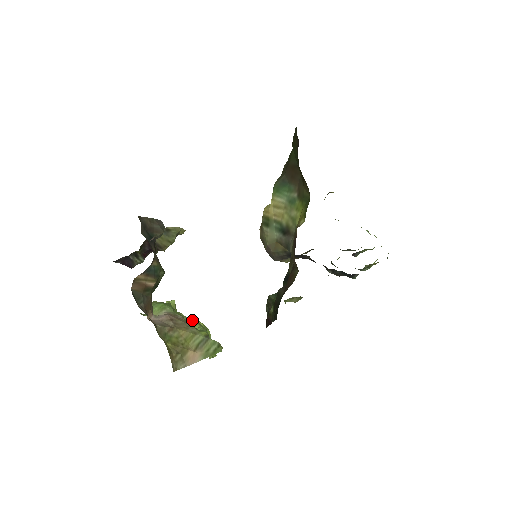
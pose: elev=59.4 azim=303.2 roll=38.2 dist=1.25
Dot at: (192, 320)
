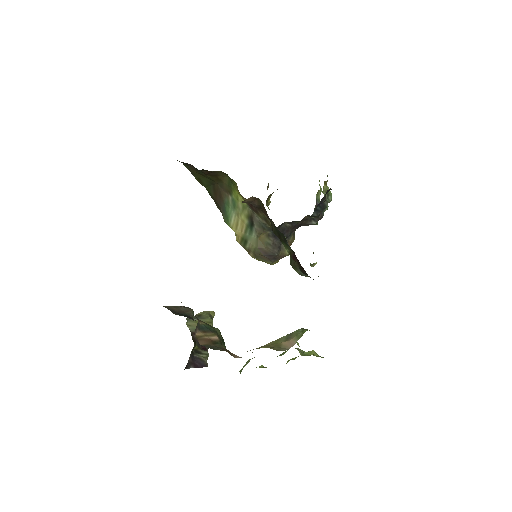
Dot at: occluded
